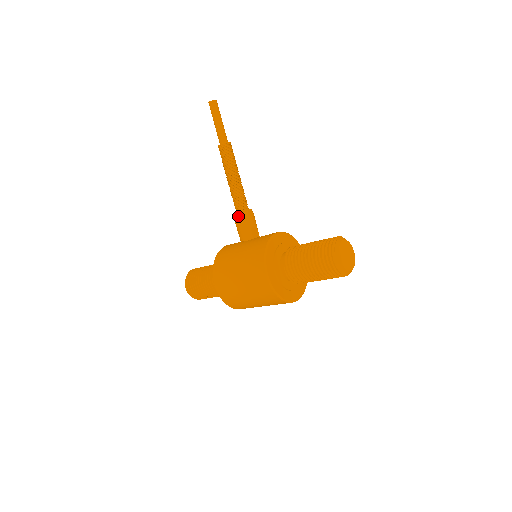
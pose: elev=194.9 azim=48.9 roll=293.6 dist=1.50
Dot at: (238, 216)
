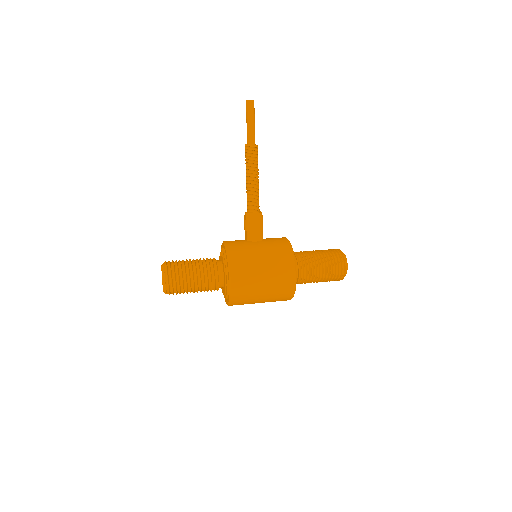
Dot at: (256, 217)
